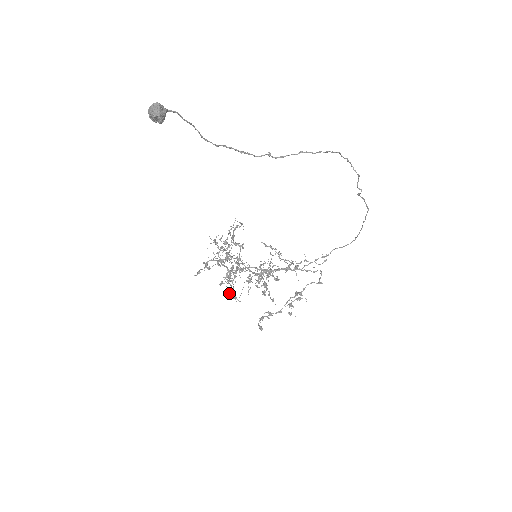
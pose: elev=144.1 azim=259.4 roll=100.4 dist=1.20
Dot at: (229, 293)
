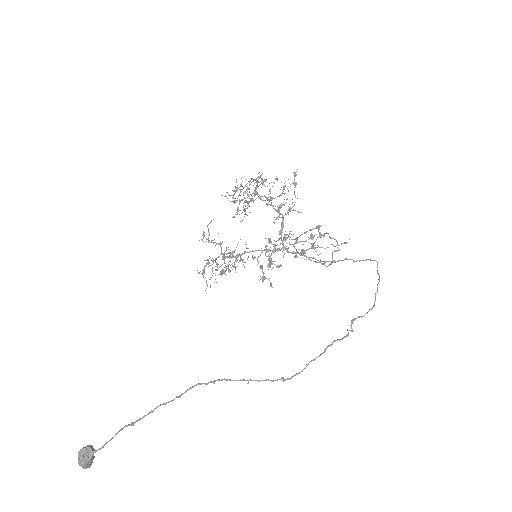
Dot at: (246, 214)
